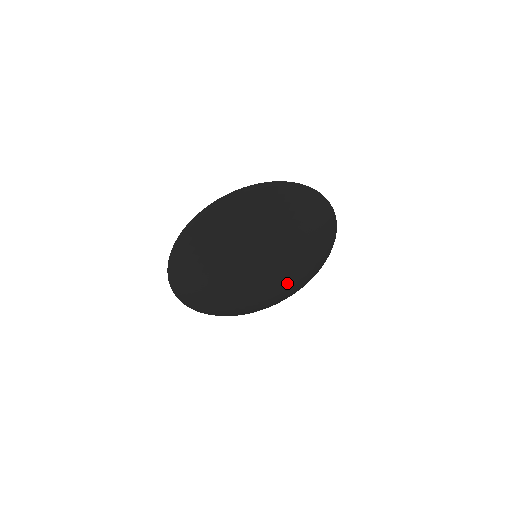
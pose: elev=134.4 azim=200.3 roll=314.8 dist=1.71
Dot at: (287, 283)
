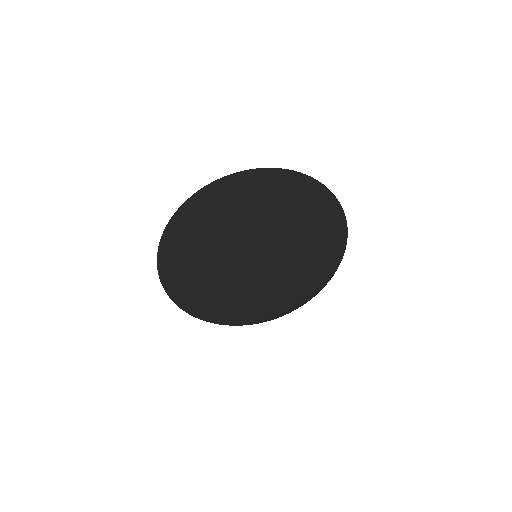
Dot at: (263, 301)
